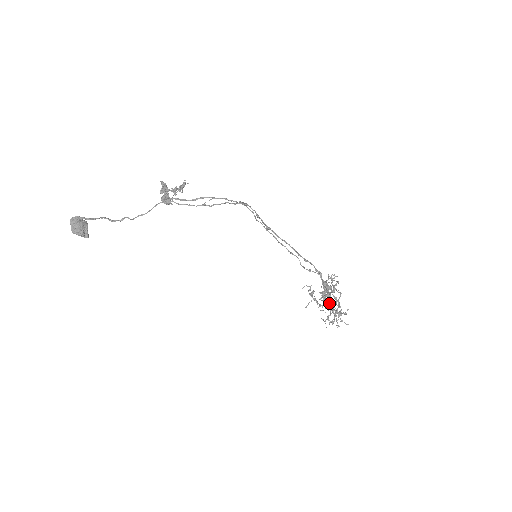
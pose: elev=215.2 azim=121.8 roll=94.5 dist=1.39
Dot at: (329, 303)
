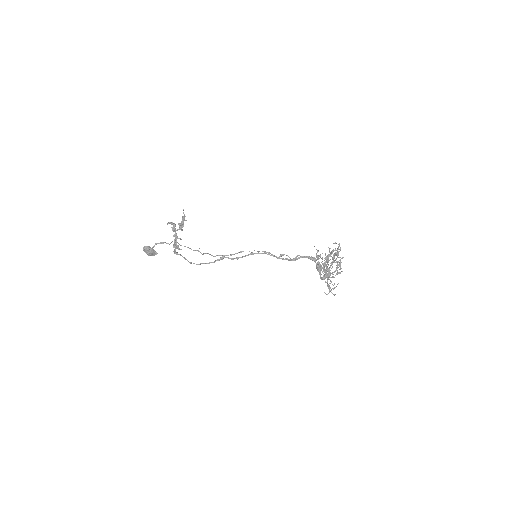
Dot at: (323, 278)
